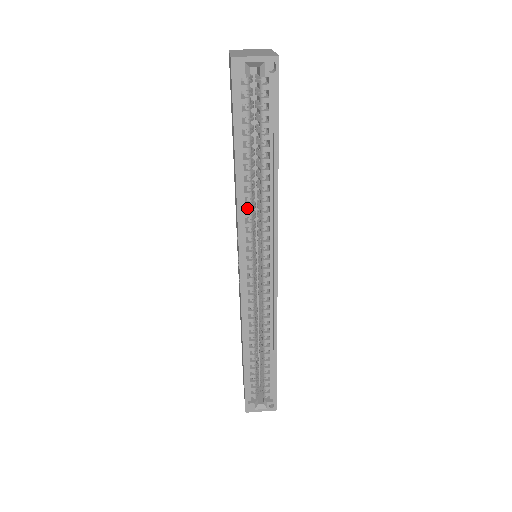
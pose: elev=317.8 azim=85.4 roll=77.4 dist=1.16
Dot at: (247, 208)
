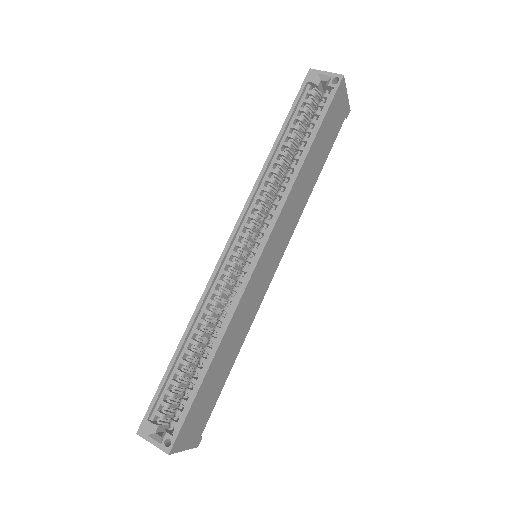
Dot at: occluded
